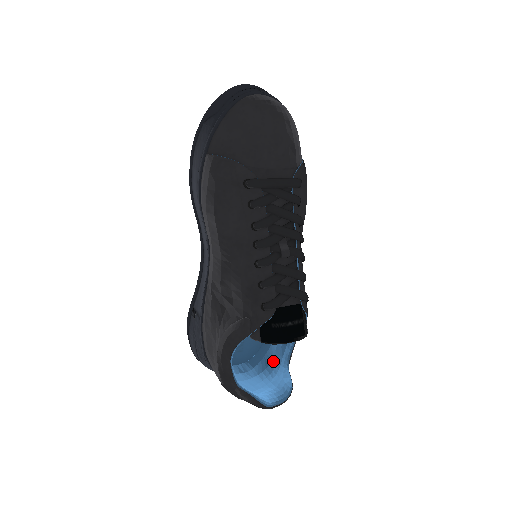
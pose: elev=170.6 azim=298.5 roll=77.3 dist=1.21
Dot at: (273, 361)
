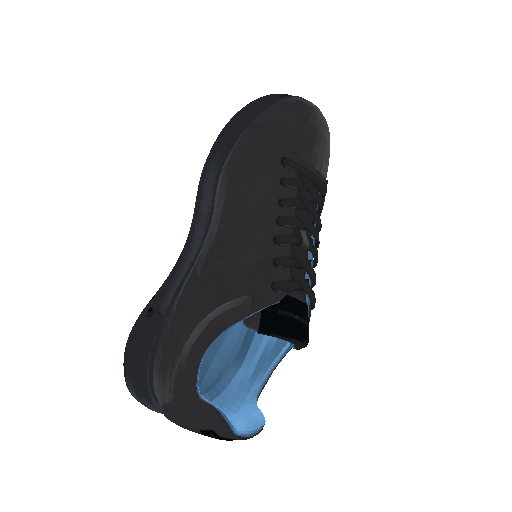
Dot at: (231, 400)
